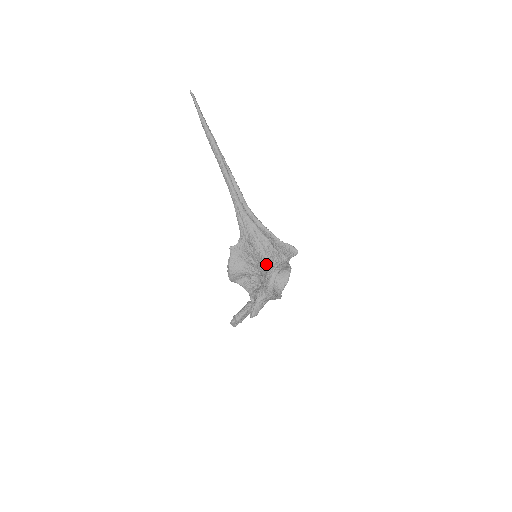
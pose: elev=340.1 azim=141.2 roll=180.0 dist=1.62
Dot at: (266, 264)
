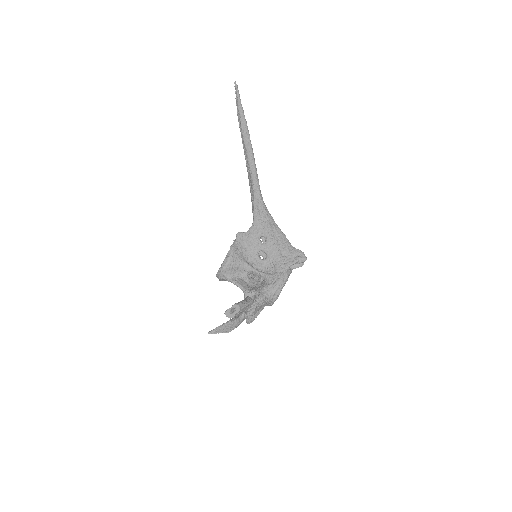
Dot at: (280, 259)
